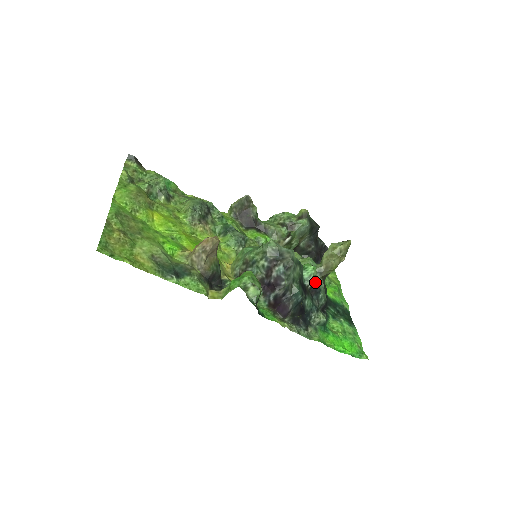
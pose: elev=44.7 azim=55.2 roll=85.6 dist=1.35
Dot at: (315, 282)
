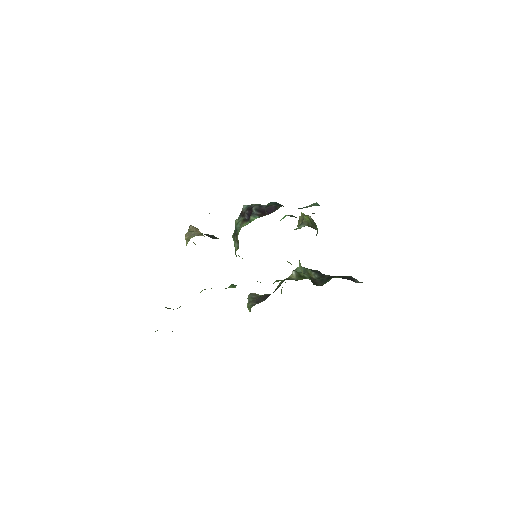
Dot at: (295, 217)
